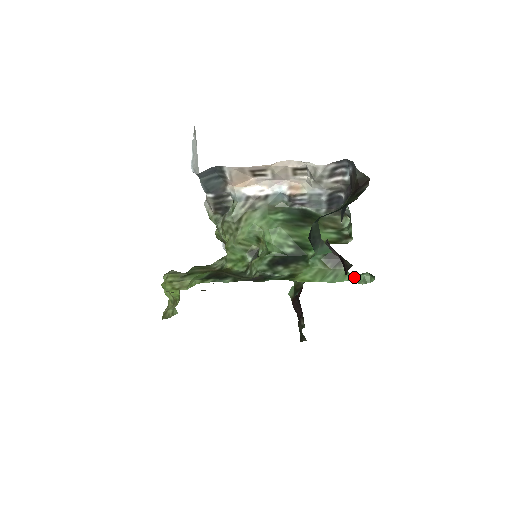
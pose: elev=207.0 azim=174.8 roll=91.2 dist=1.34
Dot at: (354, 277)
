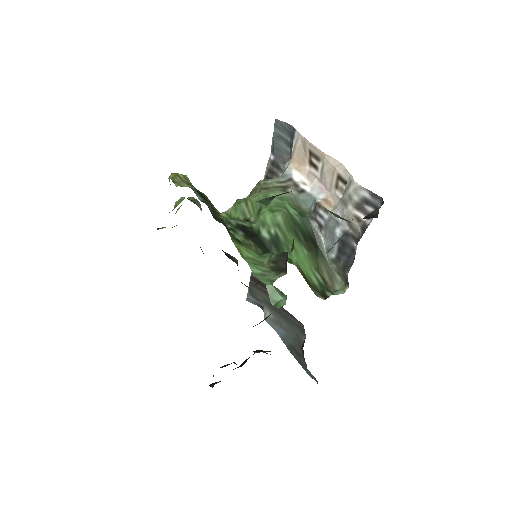
Dot at: (273, 288)
